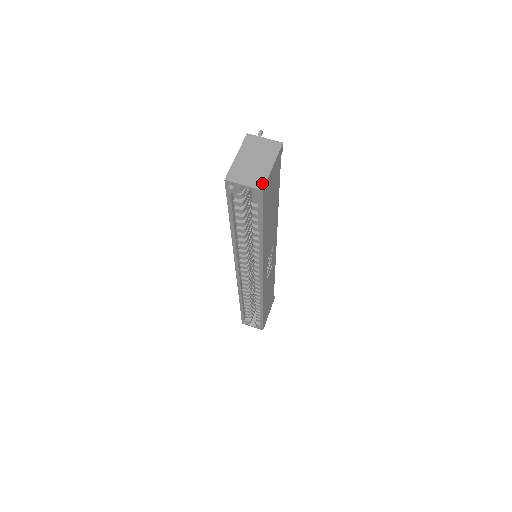
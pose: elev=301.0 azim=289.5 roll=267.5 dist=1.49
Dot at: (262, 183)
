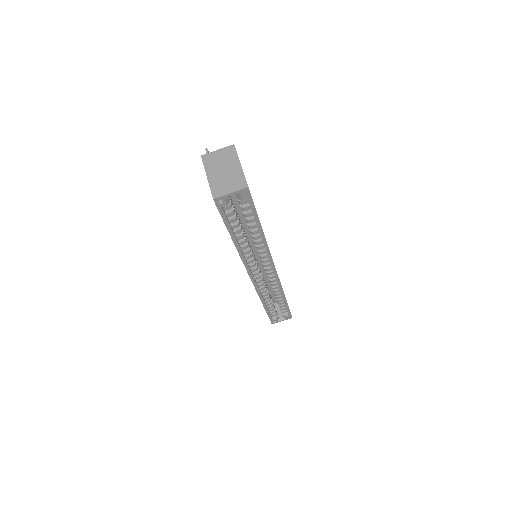
Dot at: (243, 182)
